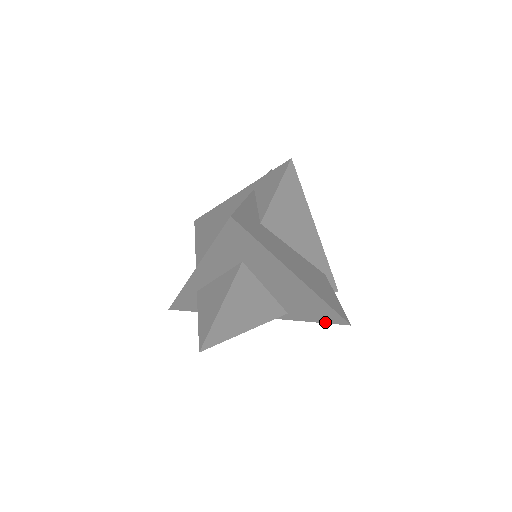
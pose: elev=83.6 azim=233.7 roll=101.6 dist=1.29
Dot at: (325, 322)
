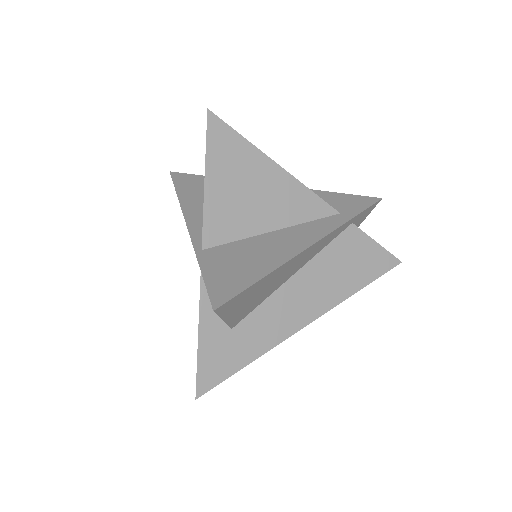
Dot at: occluded
